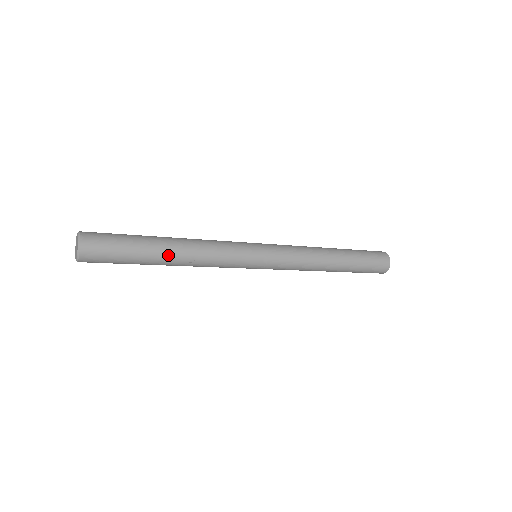
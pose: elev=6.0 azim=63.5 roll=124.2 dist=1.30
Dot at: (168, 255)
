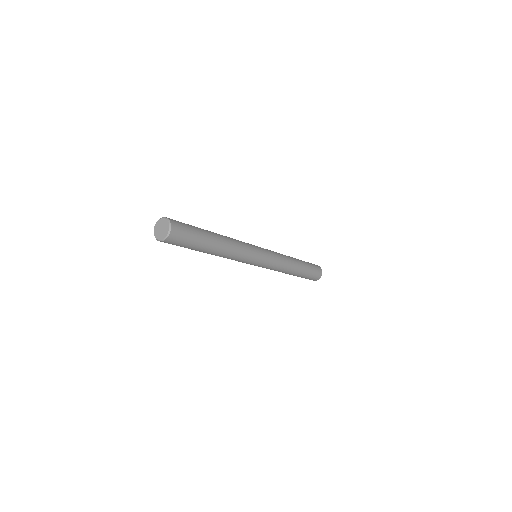
Dot at: (212, 252)
